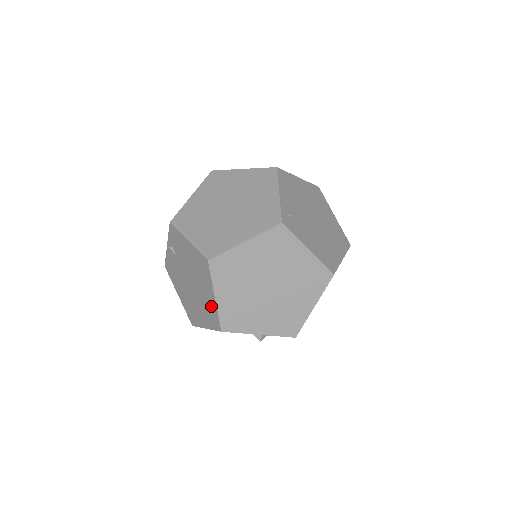
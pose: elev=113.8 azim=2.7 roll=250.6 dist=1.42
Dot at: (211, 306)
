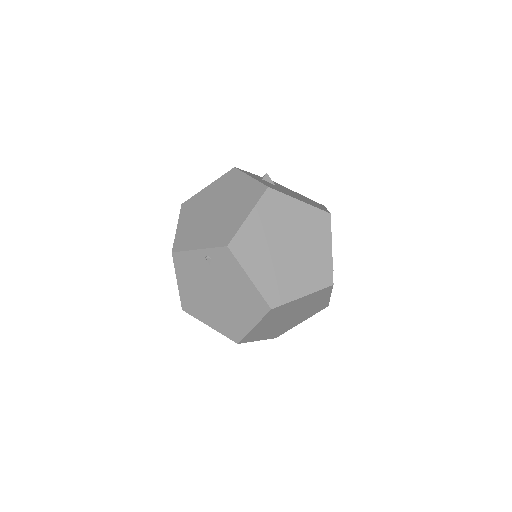
Dot at: (239, 326)
